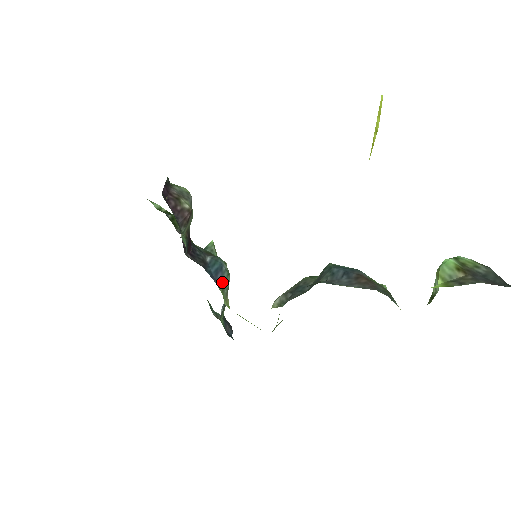
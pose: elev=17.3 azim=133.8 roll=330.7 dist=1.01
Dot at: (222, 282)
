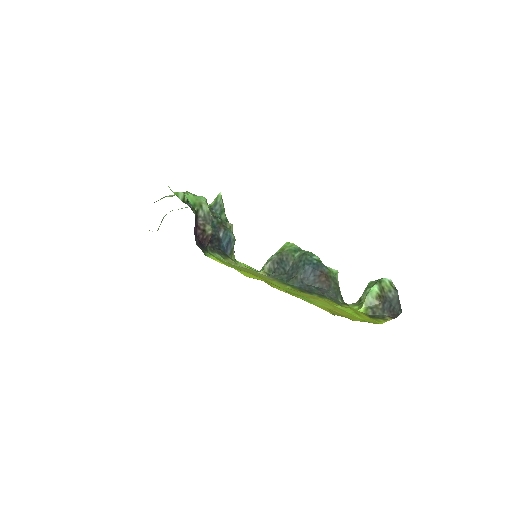
Dot at: occluded
